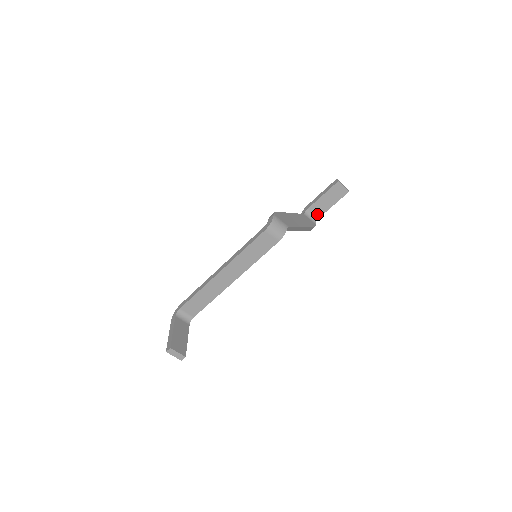
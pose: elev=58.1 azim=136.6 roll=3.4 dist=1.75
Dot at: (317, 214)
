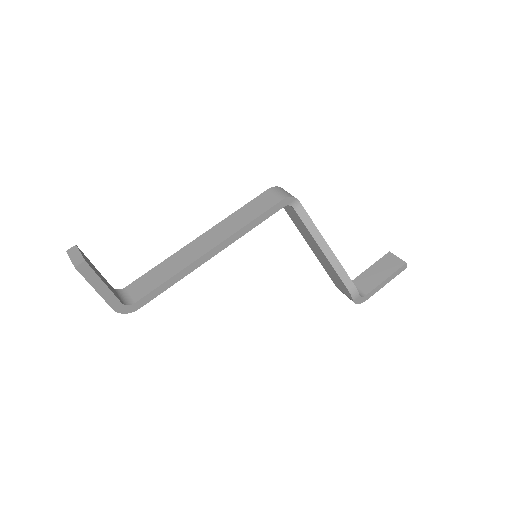
Dot at: (363, 290)
